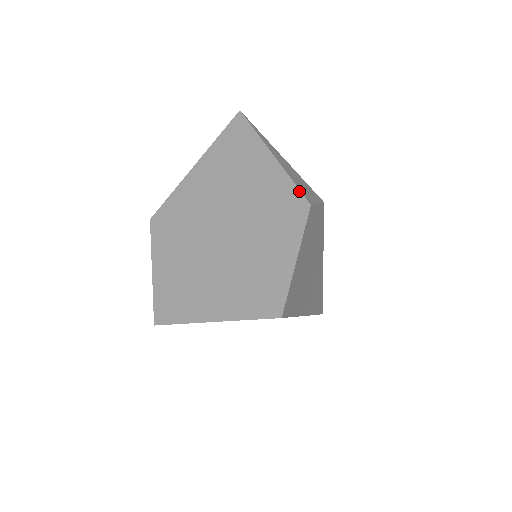
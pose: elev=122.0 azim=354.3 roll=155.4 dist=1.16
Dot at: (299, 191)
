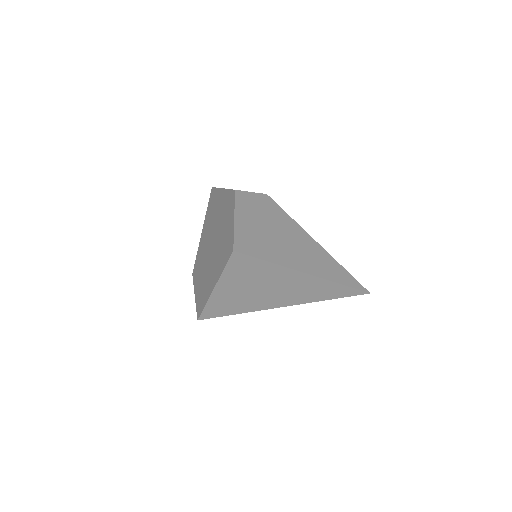
Dot at: (231, 190)
